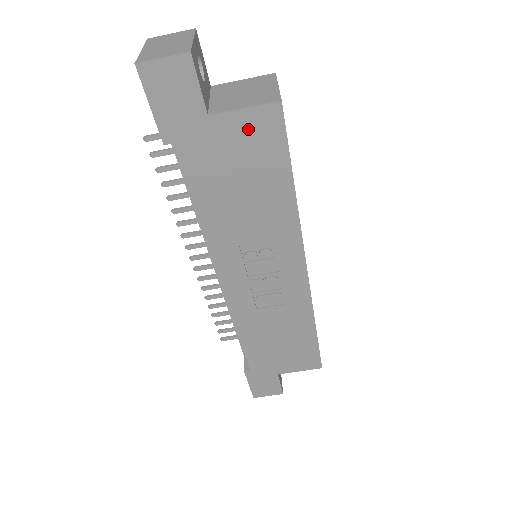
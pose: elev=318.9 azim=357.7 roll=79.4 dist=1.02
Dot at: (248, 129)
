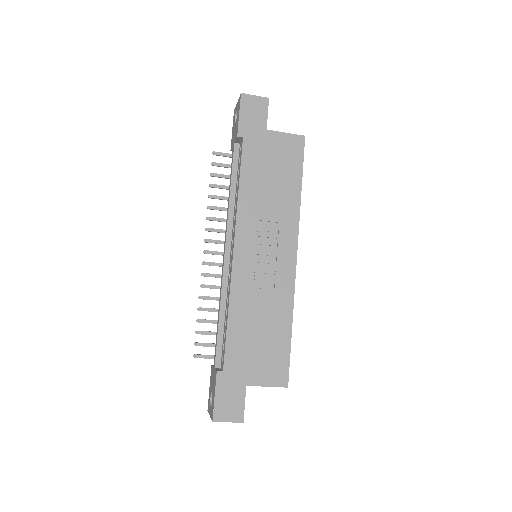
Dot at: (285, 144)
